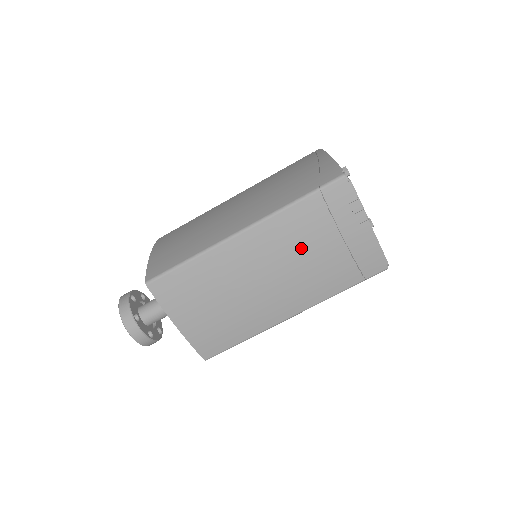
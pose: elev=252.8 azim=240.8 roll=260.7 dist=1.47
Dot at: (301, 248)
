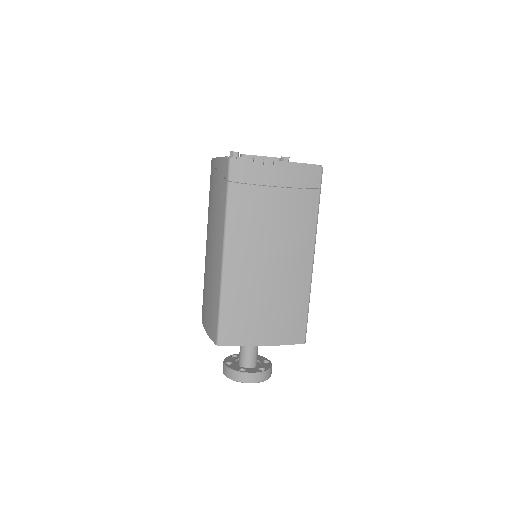
Dot at: (263, 221)
